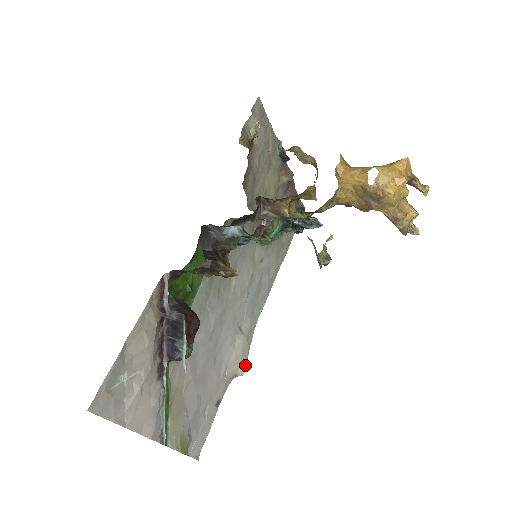
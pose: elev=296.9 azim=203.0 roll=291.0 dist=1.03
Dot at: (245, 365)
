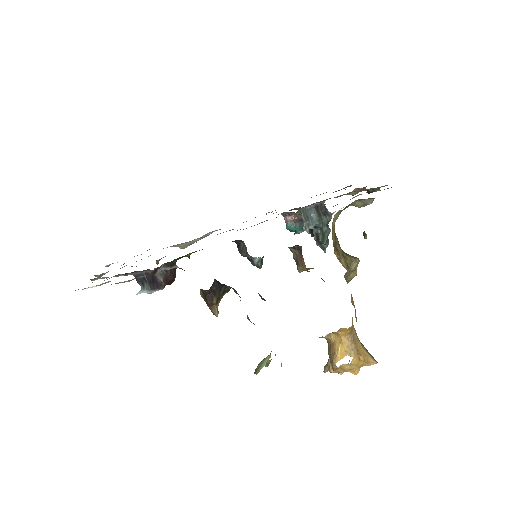
Dot at: occluded
